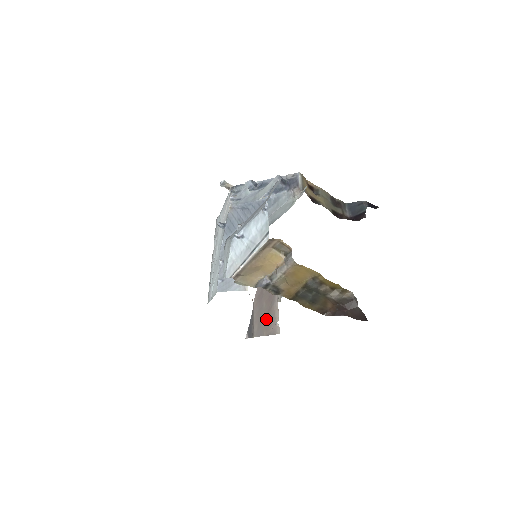
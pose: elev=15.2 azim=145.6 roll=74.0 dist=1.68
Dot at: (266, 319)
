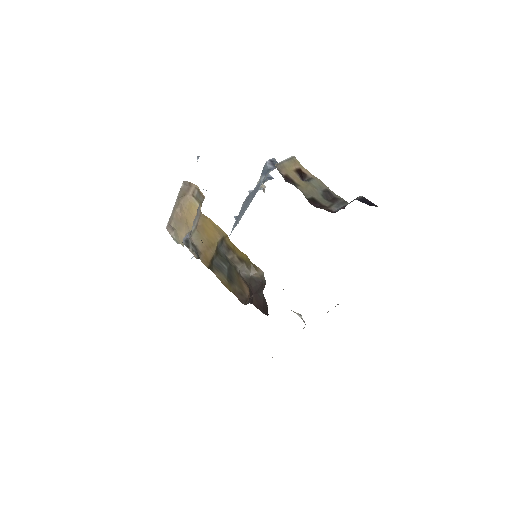
Dot at: occluded
